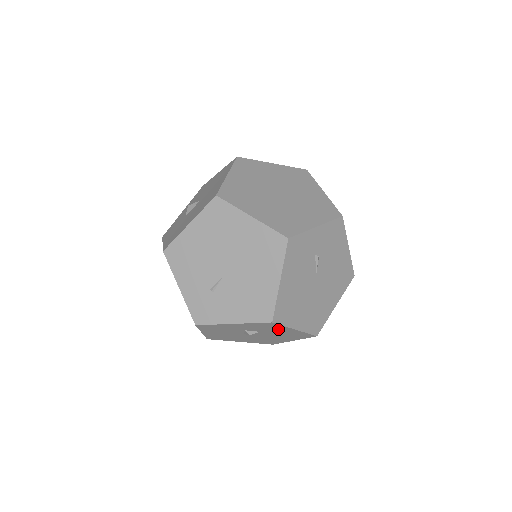
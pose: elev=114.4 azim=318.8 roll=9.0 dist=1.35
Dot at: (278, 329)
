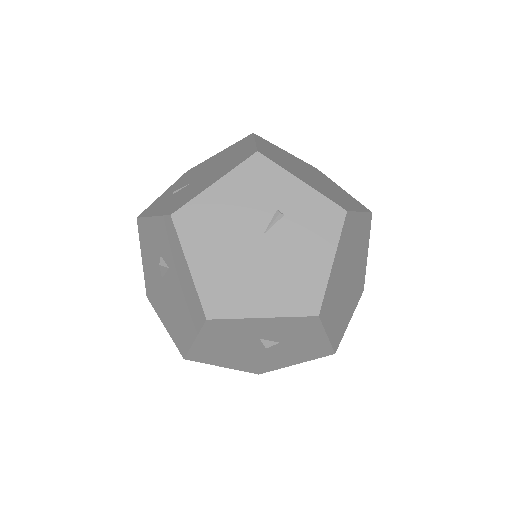
Dot at: (178, 259)
